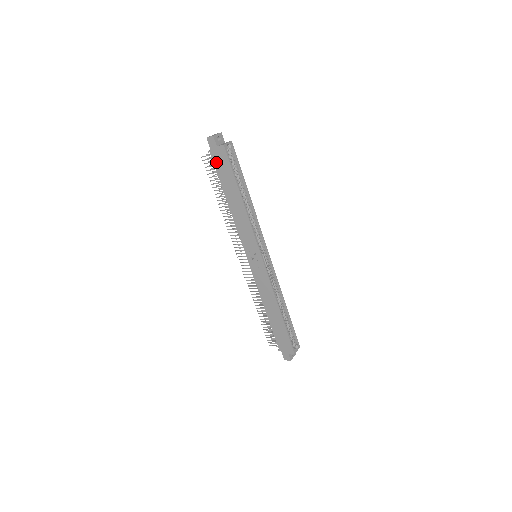
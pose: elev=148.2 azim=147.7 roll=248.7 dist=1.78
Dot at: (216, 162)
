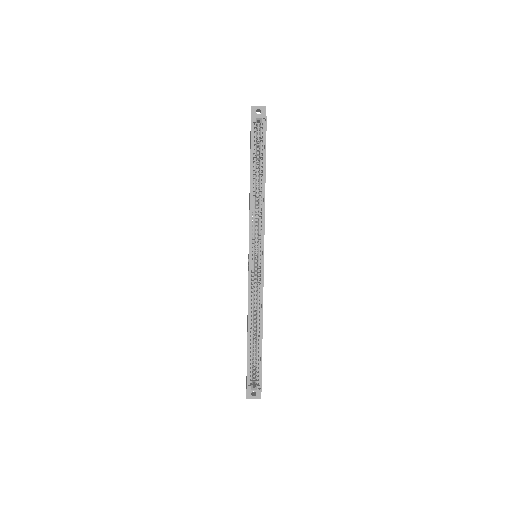
Dot at: (250, 136)
